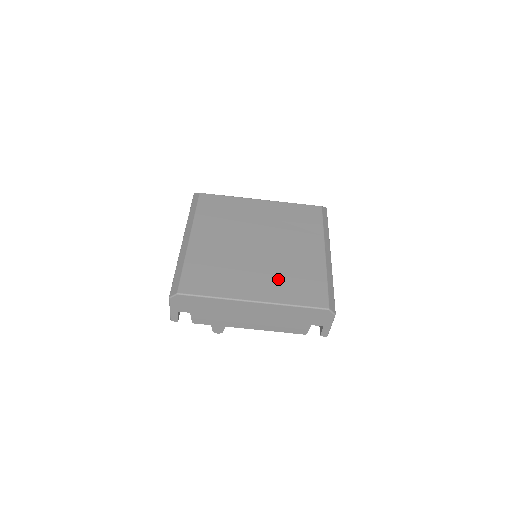
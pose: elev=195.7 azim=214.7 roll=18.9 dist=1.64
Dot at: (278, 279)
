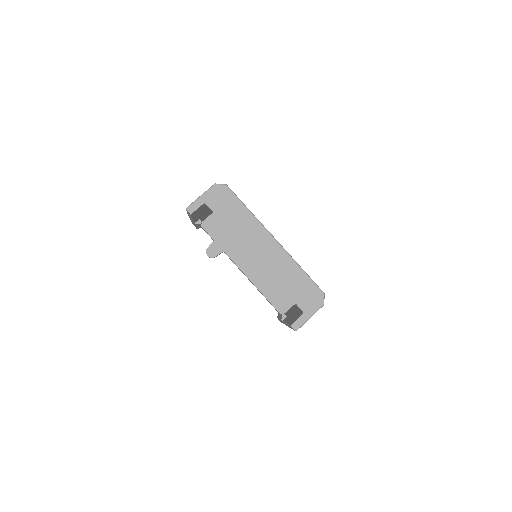
Dot at: occluded
